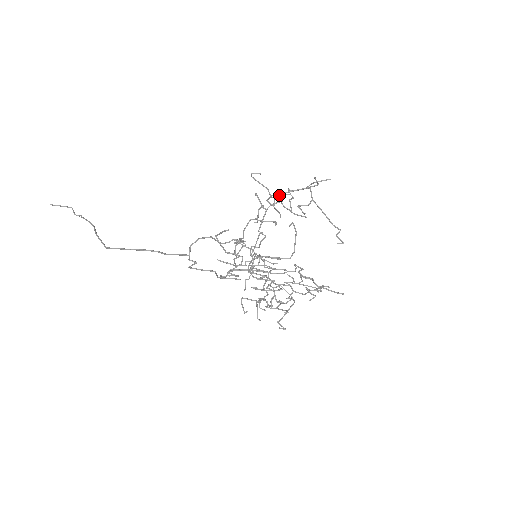
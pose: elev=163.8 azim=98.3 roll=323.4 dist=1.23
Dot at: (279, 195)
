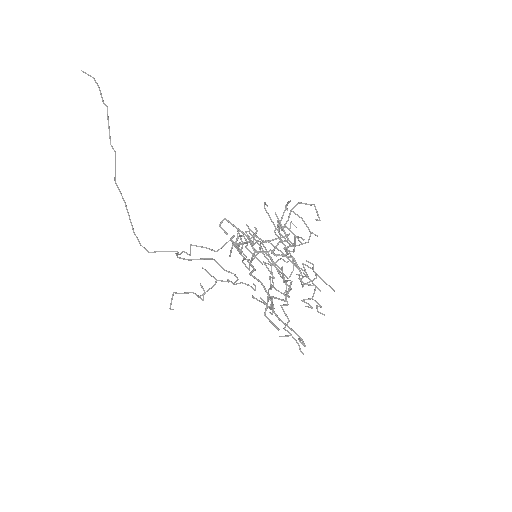
Dot at: (280, 225)
